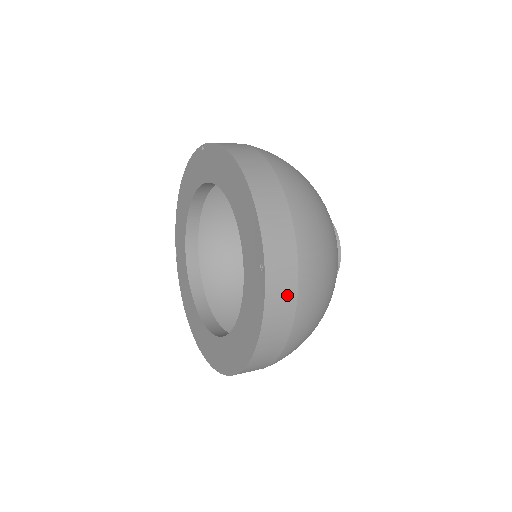
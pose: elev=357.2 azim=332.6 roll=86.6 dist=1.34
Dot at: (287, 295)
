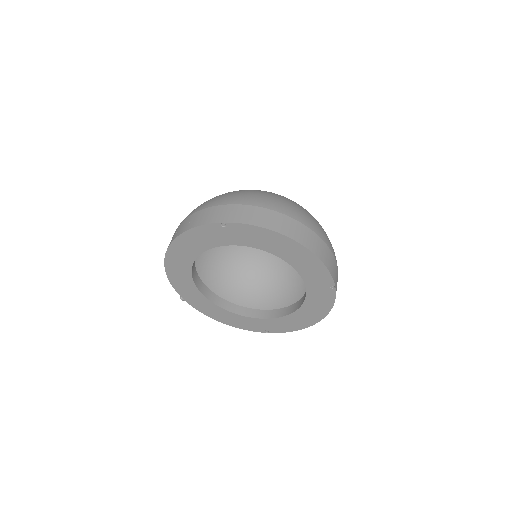
Dot at: occluded
